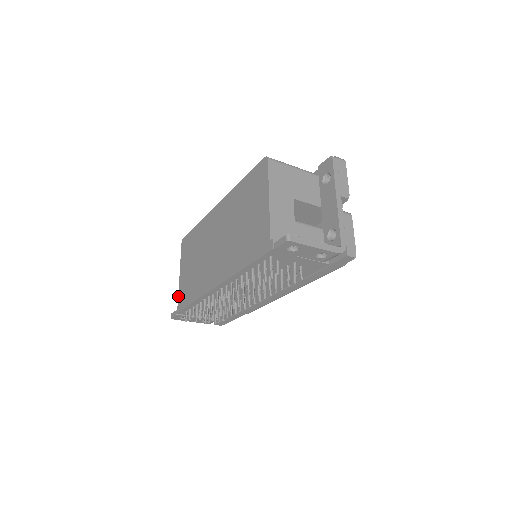
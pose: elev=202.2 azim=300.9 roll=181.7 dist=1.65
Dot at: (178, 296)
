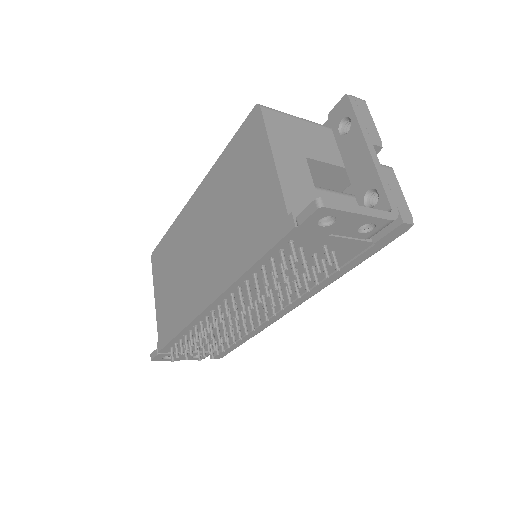
Dot at: (157, 329)
